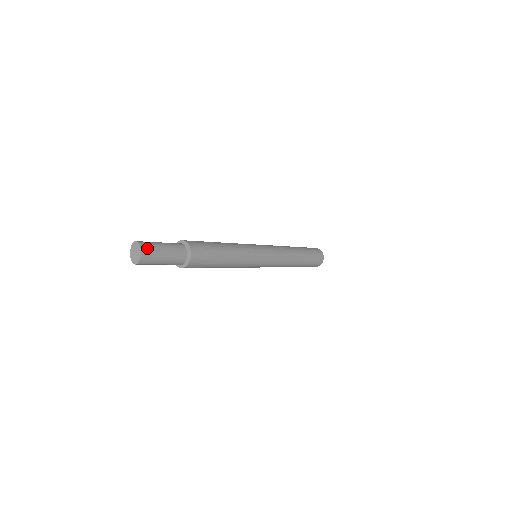
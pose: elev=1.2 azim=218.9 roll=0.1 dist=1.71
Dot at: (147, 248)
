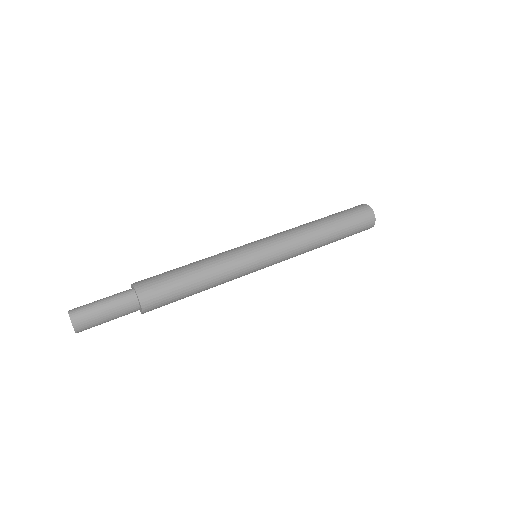
Dot at: (81, 319)
